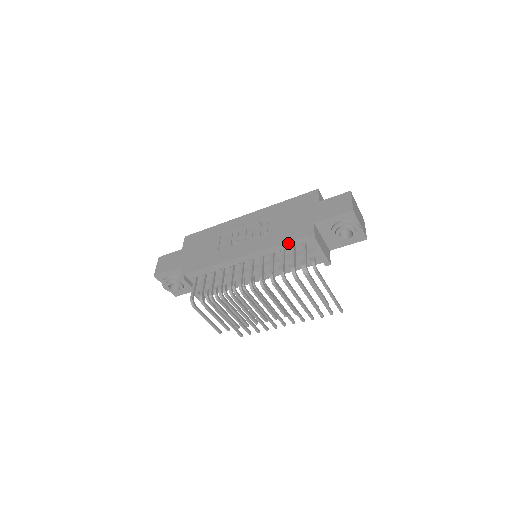
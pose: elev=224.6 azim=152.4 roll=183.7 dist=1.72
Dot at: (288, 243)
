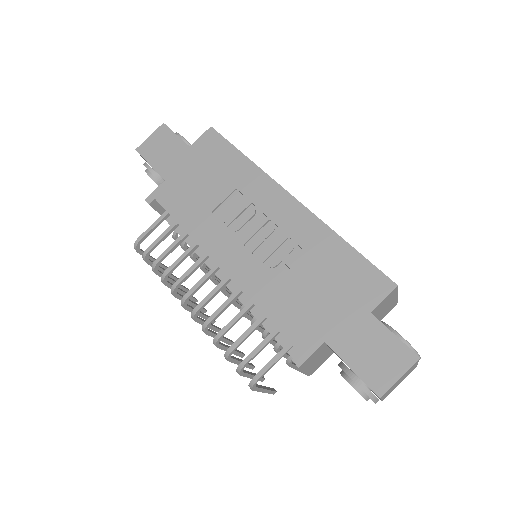
Dot at: (273, 323)
